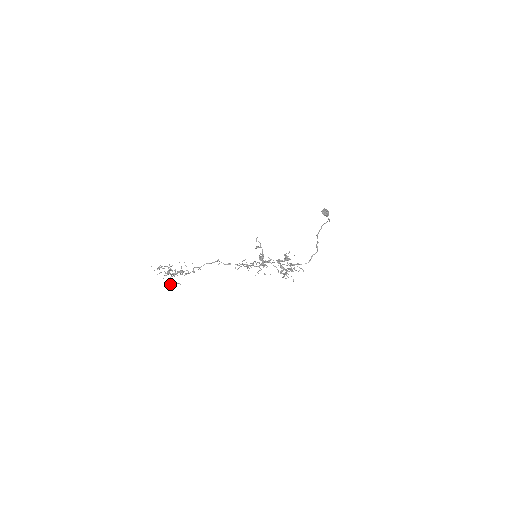
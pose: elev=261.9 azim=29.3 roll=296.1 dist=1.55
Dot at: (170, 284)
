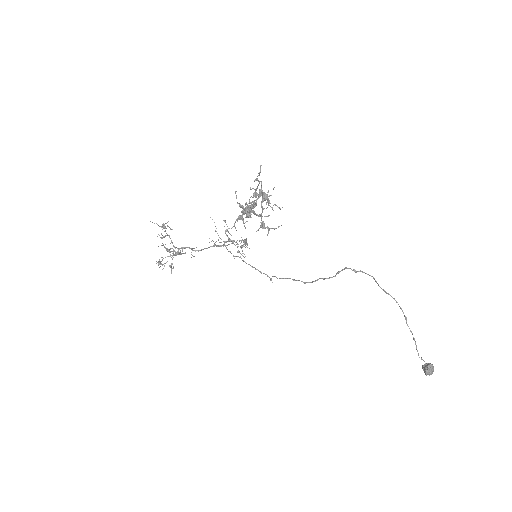
Dot at: occluded
